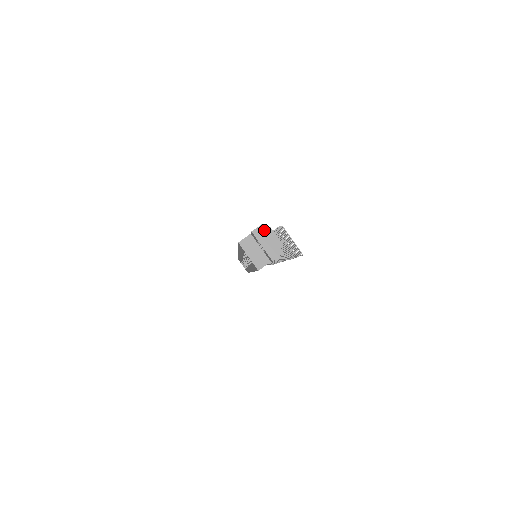
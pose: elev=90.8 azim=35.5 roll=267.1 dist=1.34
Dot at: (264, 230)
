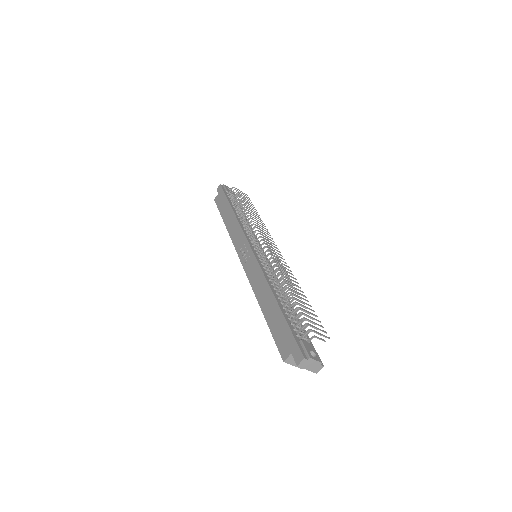
Dot at: (306, 361)
